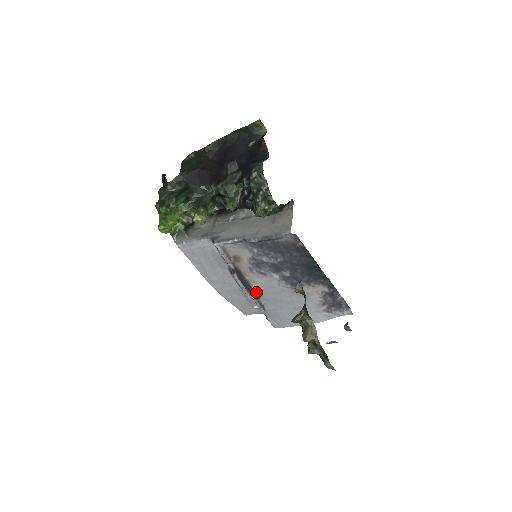
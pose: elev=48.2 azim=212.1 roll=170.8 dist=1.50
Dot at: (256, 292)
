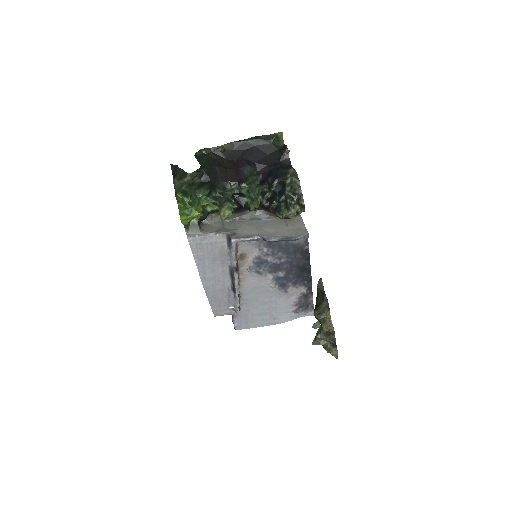
Dot at: (240, 292)
